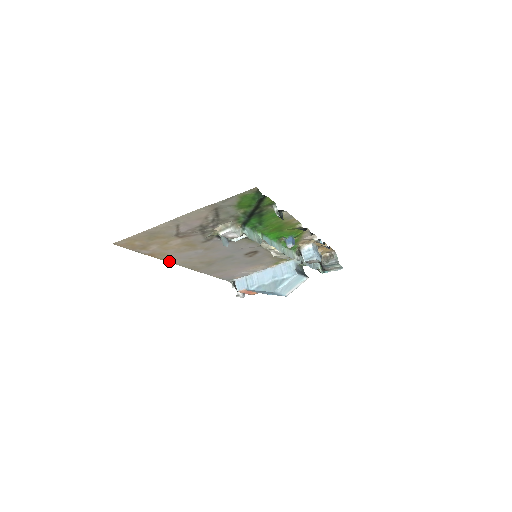
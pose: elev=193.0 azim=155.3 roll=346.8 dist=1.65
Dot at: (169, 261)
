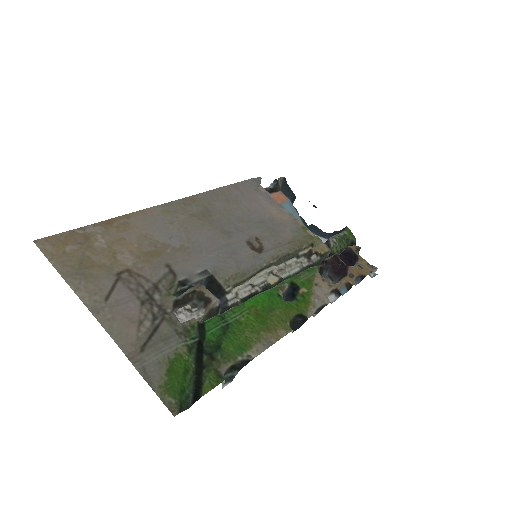
Dot at: (143, 211)
